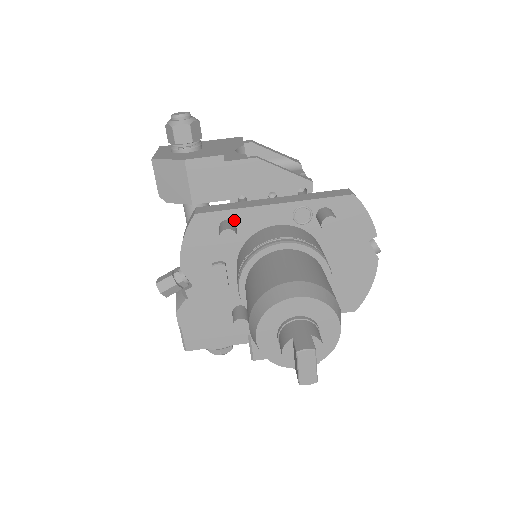
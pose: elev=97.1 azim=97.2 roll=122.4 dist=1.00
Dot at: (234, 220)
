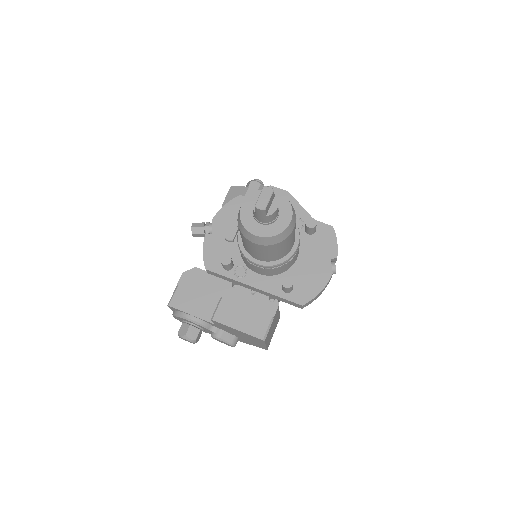
Dot at: occluded
